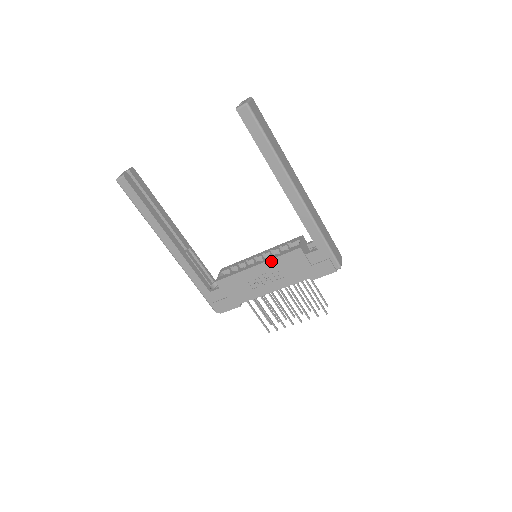
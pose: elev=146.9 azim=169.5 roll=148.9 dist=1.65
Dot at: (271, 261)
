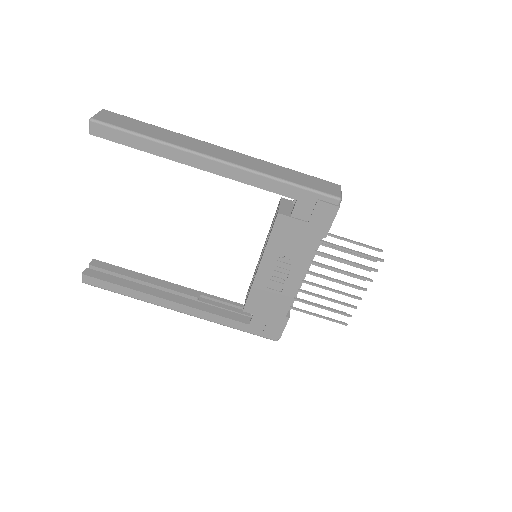
Dot at: (267, 250)
